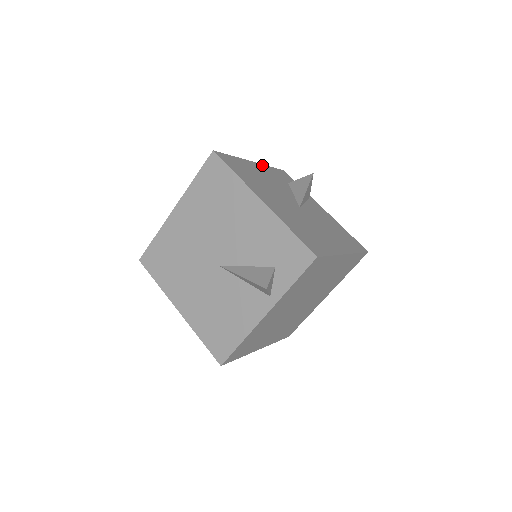
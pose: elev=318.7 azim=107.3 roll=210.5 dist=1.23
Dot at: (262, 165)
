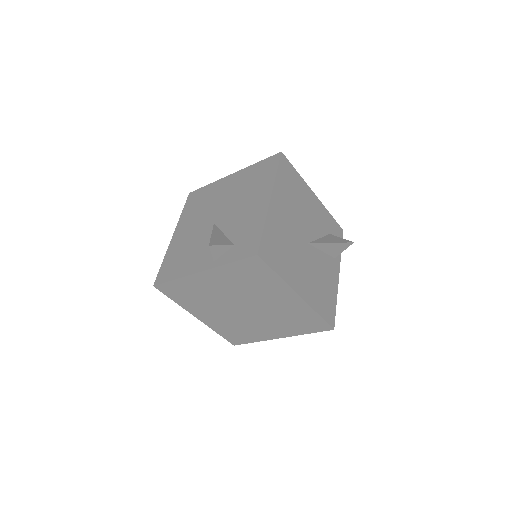
Dot at: (322, 204)
